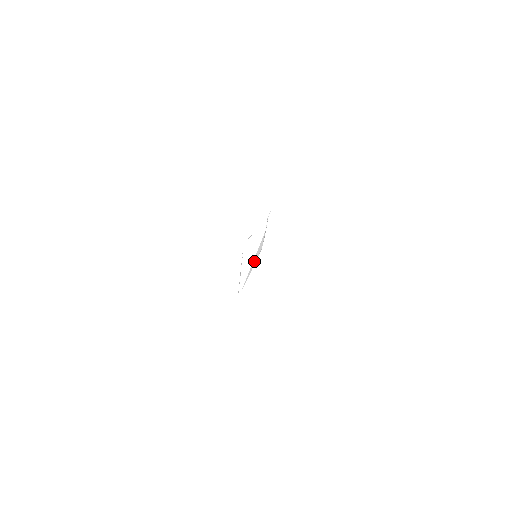
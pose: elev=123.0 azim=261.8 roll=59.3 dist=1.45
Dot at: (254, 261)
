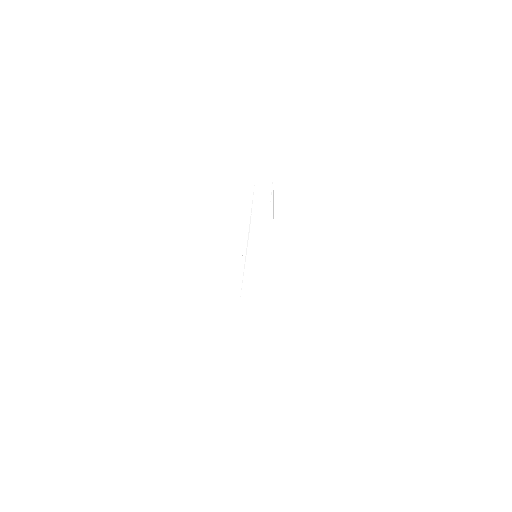
Dot at: occluded
